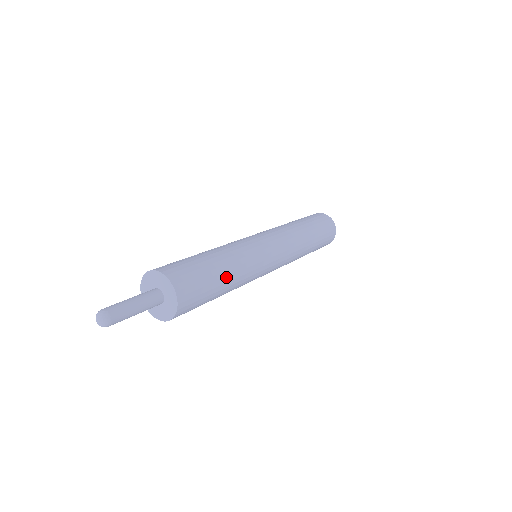
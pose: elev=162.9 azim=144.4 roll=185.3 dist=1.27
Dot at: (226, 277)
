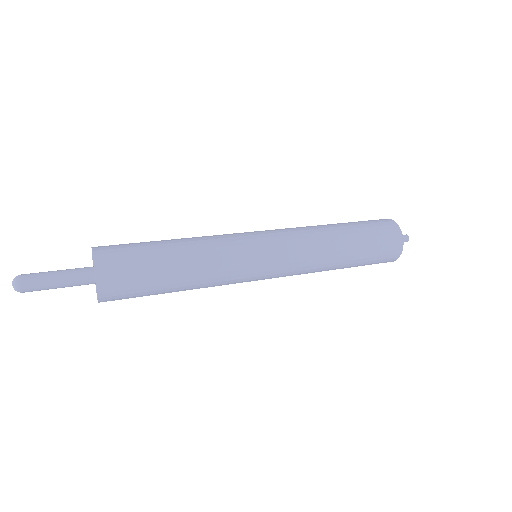
Dot at: (175, 252)
